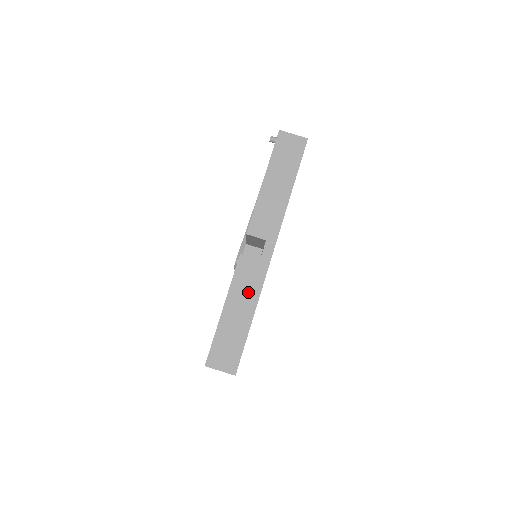
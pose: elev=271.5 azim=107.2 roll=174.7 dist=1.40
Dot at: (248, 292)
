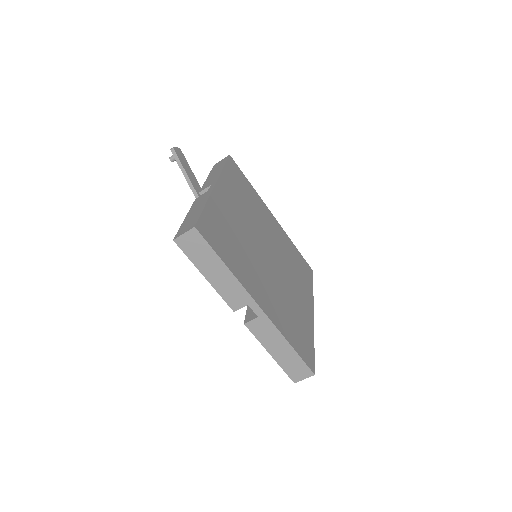
Dot at: (272, 337)
